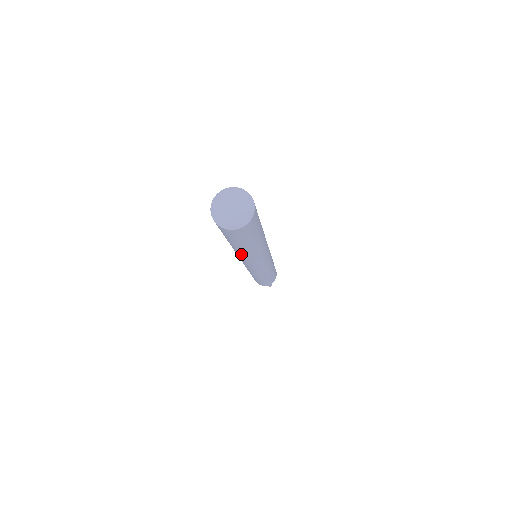
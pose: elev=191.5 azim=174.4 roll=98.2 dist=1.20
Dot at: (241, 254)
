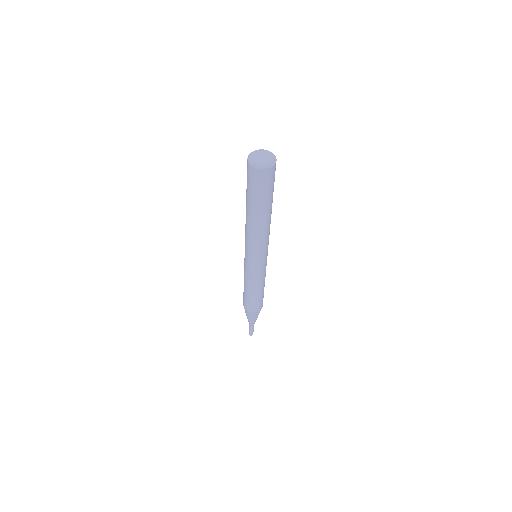
Dot at: (266, 223)
